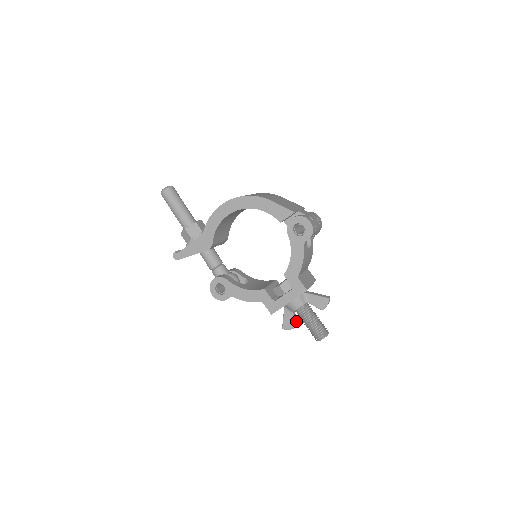
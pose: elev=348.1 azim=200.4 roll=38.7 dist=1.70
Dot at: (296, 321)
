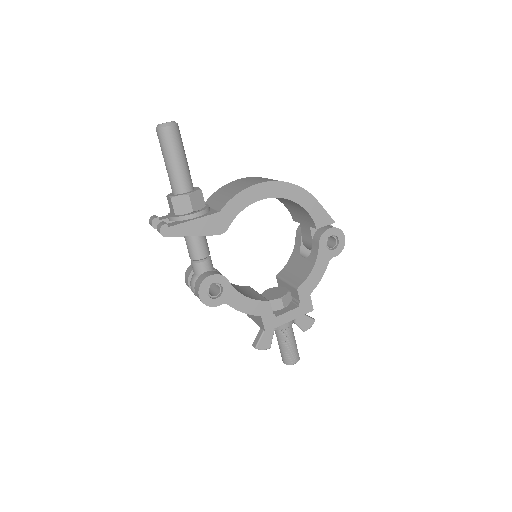
Dot at: occluded
